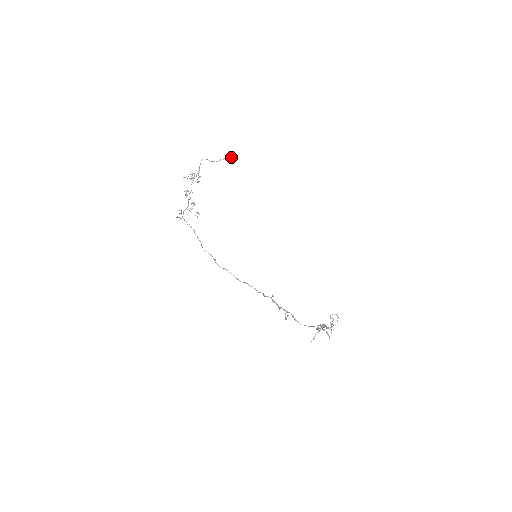
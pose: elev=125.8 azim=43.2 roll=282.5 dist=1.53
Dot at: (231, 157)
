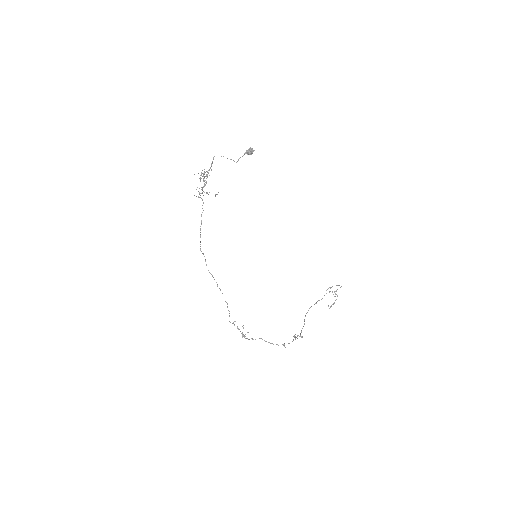
Dot at: (249, 154)
